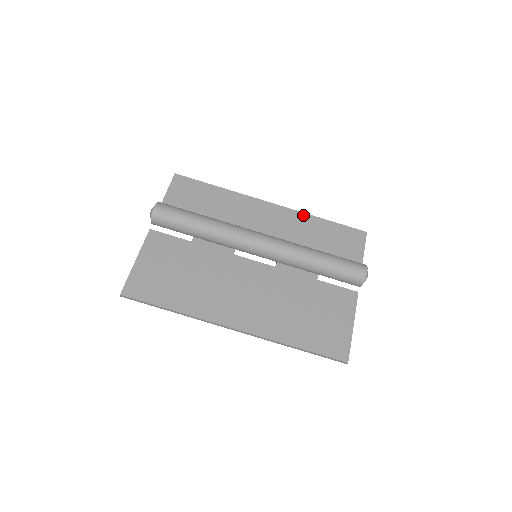
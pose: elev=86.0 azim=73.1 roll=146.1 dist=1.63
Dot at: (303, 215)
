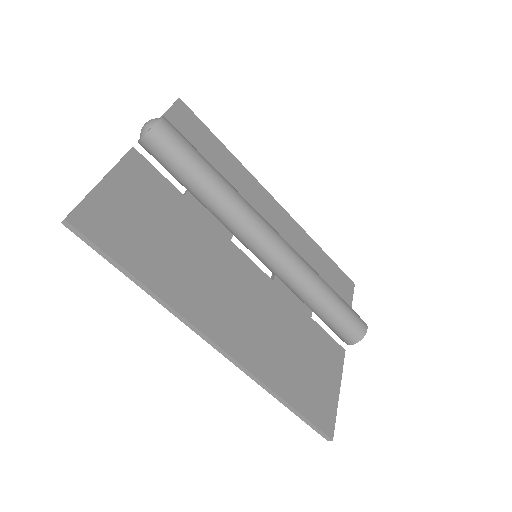
Dot at: (304, 233)
